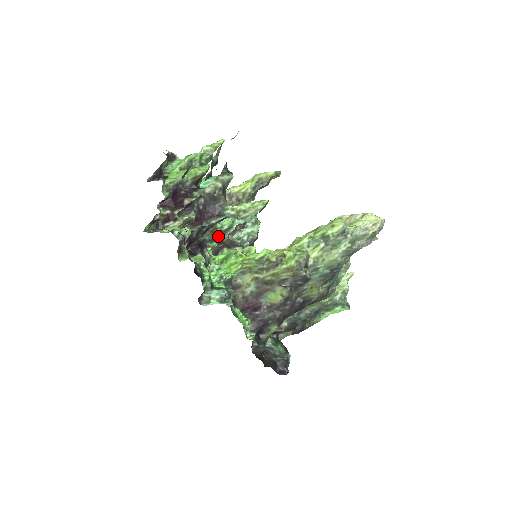
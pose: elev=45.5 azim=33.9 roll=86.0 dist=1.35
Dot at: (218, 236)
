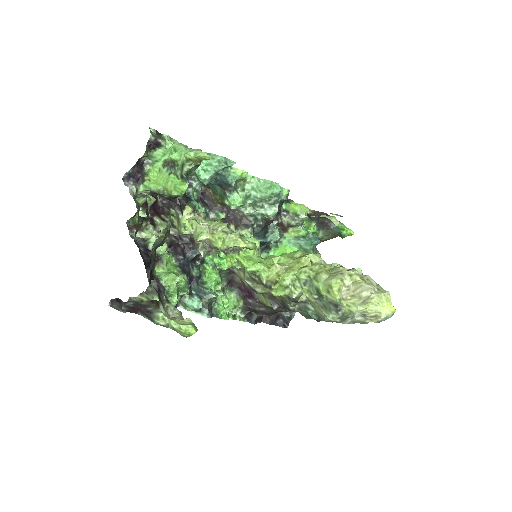
Dot at: (229, 207)
